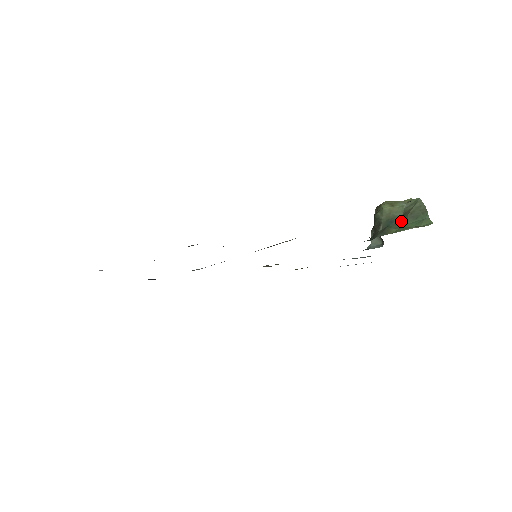
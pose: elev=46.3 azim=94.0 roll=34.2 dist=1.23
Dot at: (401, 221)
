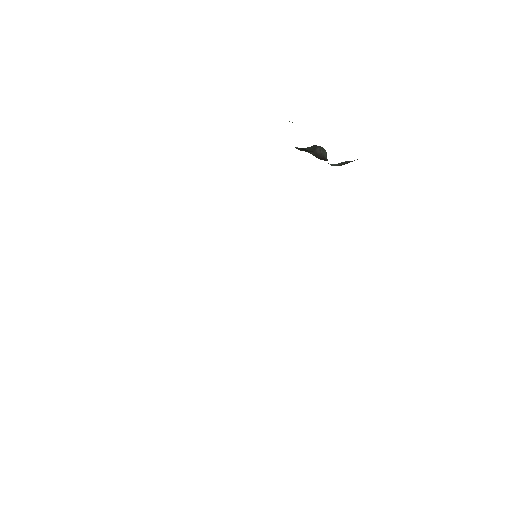
Dot at: (289, 121)
